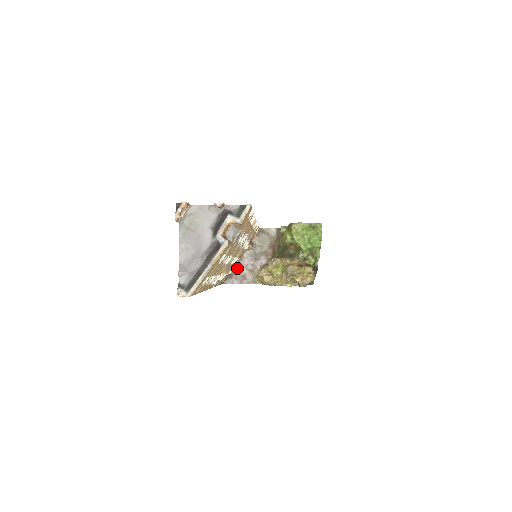
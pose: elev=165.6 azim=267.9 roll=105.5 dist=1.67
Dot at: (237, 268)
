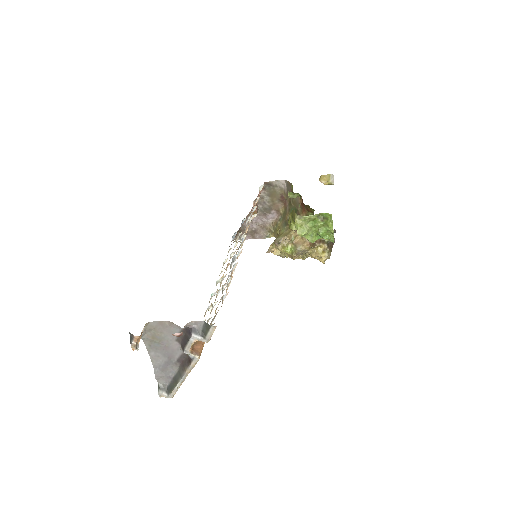
Dot at: occluded
